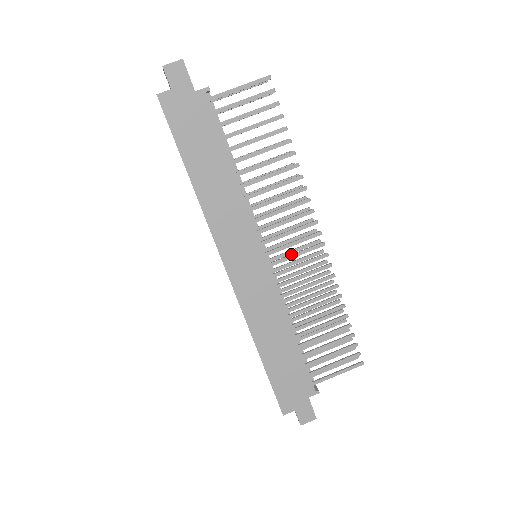
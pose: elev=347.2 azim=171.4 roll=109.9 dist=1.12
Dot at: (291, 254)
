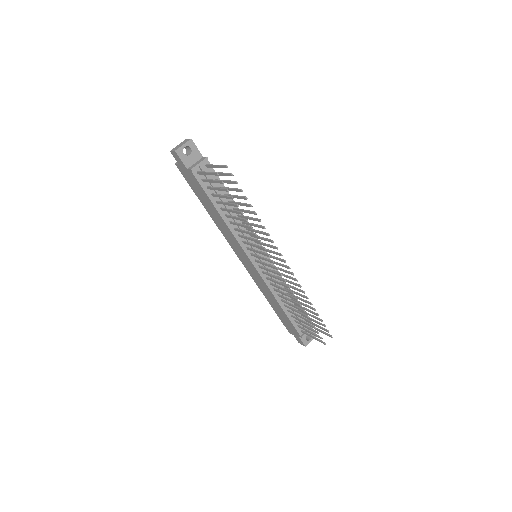
Dot at: (267, 268)
